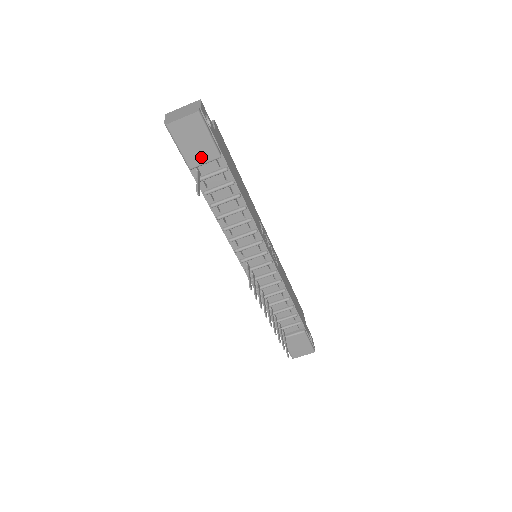
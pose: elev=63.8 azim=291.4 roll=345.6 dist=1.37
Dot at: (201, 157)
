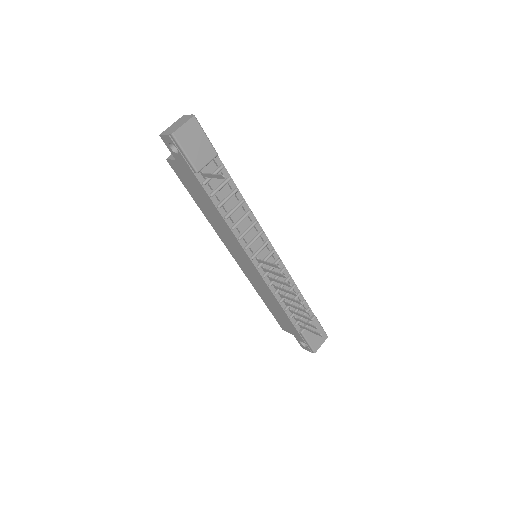
Dot at: (204, 158)
